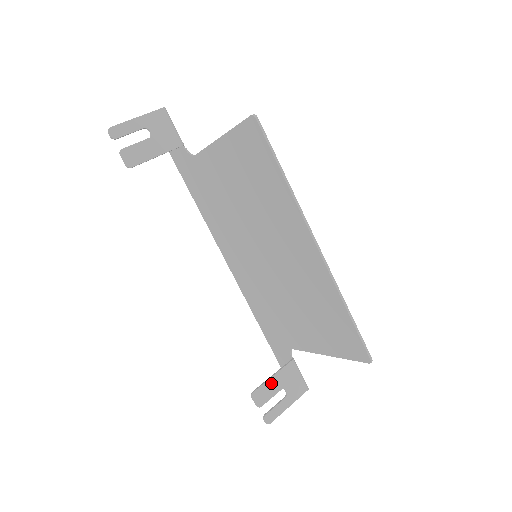
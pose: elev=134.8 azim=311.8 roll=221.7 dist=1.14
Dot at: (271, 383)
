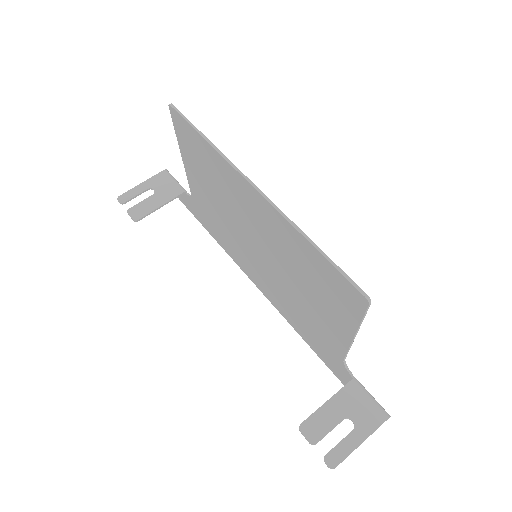
Dot at: (326, 411)
